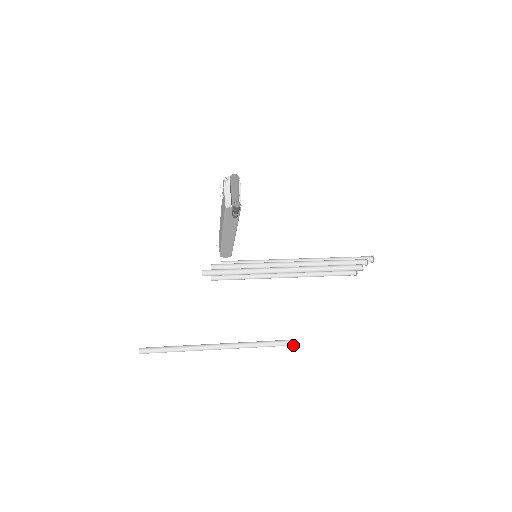
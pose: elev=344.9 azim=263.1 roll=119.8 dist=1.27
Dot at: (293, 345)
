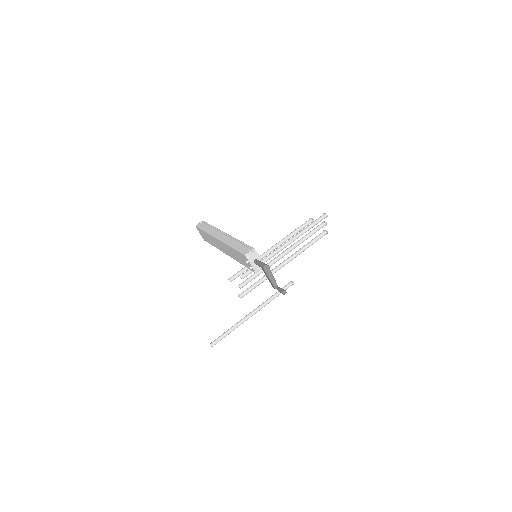
Dot at: occluded
